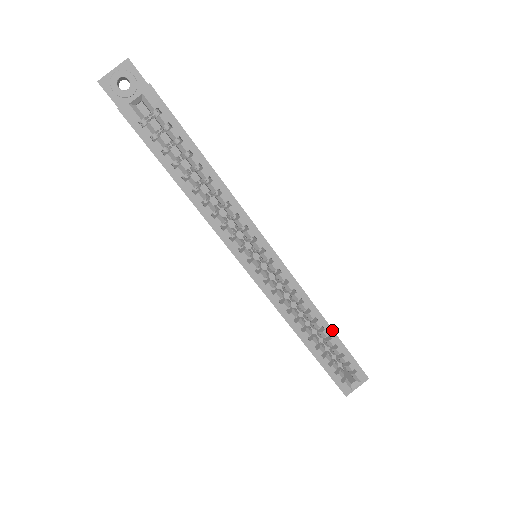
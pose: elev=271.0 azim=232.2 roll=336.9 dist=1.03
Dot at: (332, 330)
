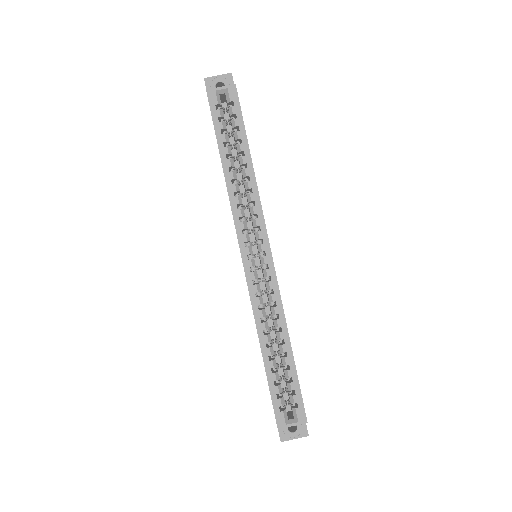
Dot at: (291, 348)
